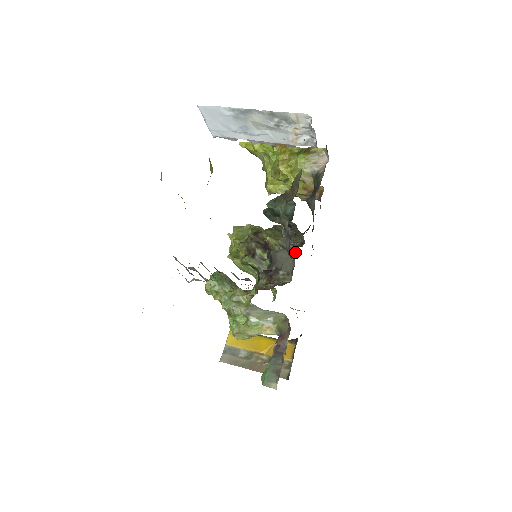
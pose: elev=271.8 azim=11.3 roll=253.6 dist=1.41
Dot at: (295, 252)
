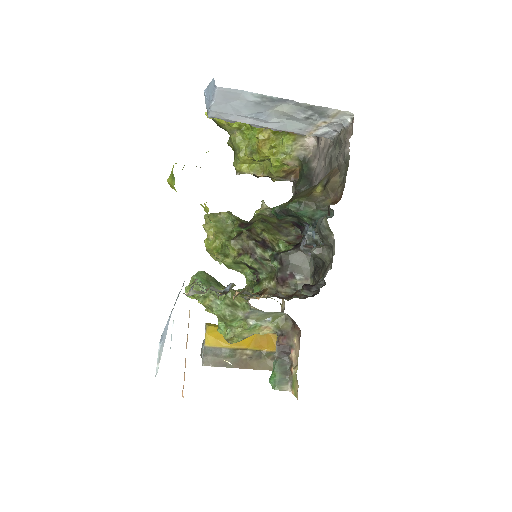
Dot at: occluded
